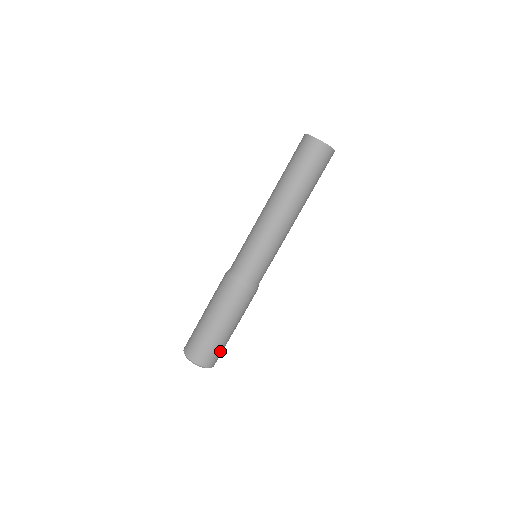
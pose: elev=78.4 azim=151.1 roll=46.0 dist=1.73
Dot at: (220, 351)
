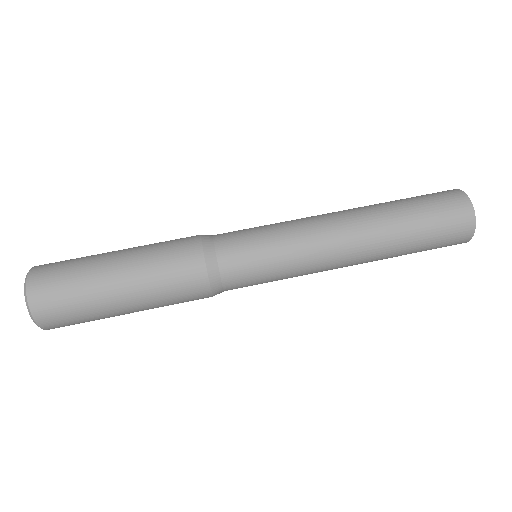
Dot at: (72, 310)
